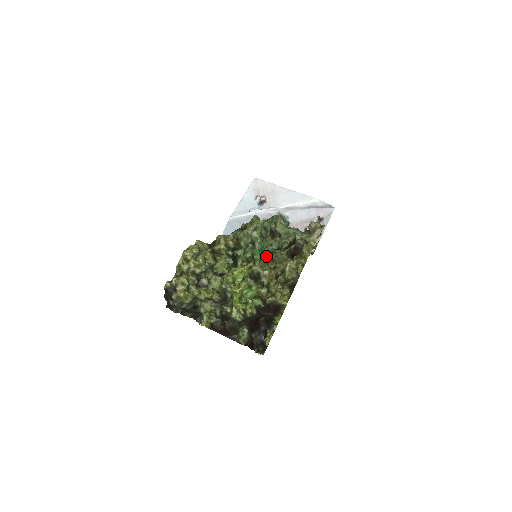
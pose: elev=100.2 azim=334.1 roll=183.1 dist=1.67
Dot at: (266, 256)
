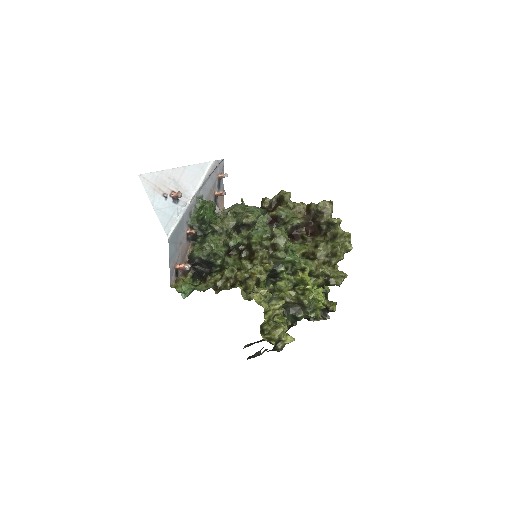
Dot at: (294, 253)
